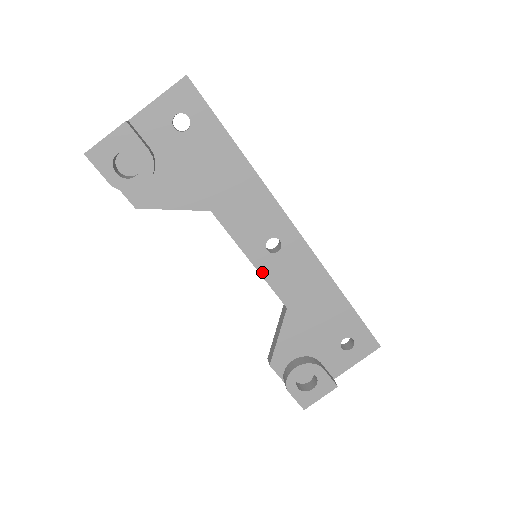
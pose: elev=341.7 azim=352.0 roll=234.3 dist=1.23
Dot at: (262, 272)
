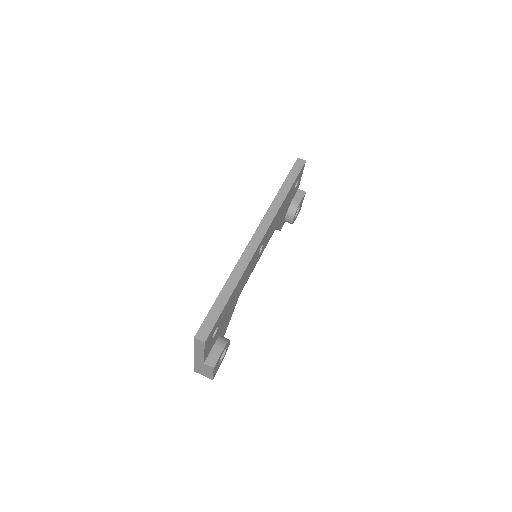
Dot at: occluded
